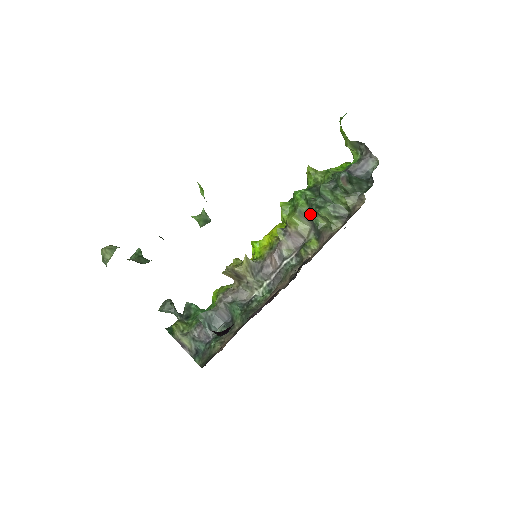
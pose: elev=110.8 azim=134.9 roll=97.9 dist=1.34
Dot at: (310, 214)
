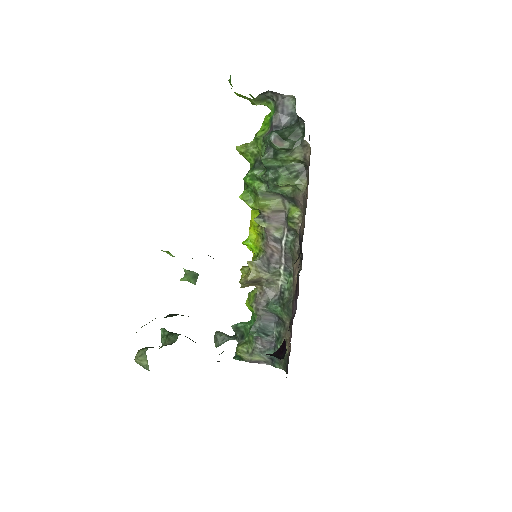
Dot at: (272, 190)
